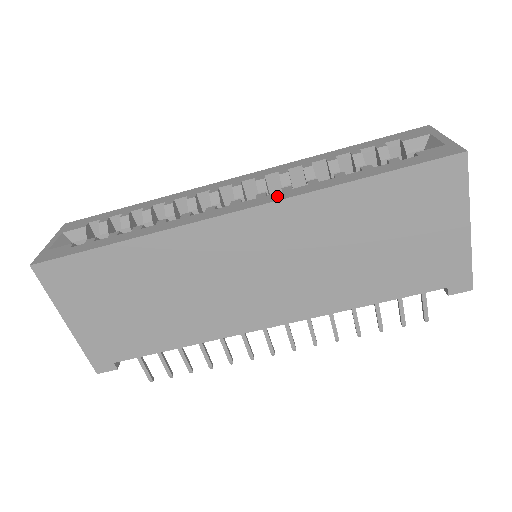
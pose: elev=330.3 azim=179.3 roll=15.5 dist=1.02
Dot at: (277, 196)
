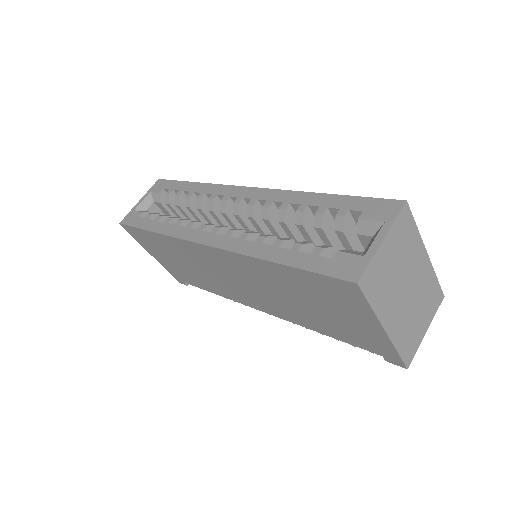
Dot at: (231, 243)
